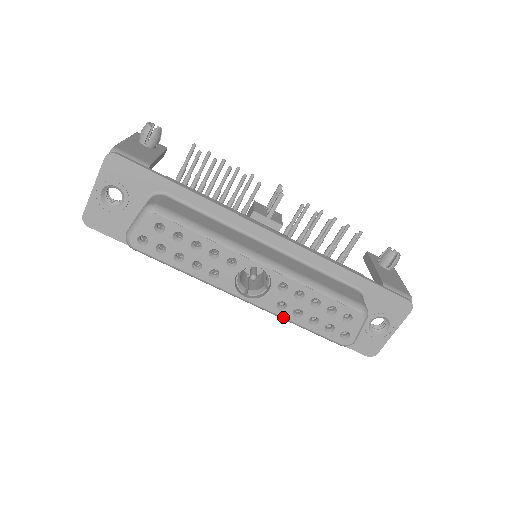
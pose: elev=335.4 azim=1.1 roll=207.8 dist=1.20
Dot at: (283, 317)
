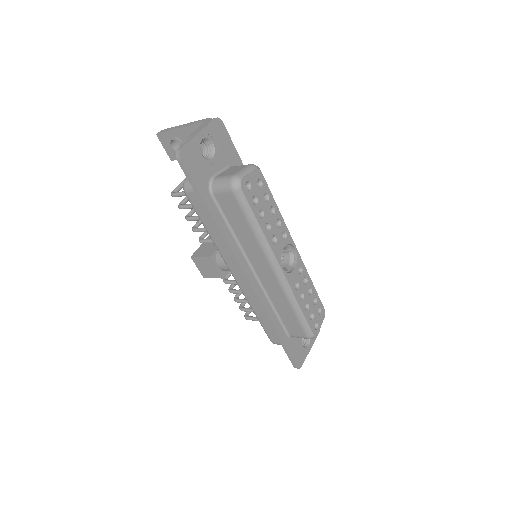
Dot at: (295, 296)
